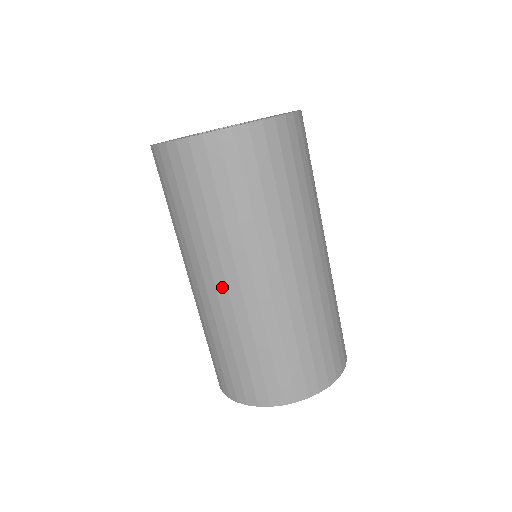
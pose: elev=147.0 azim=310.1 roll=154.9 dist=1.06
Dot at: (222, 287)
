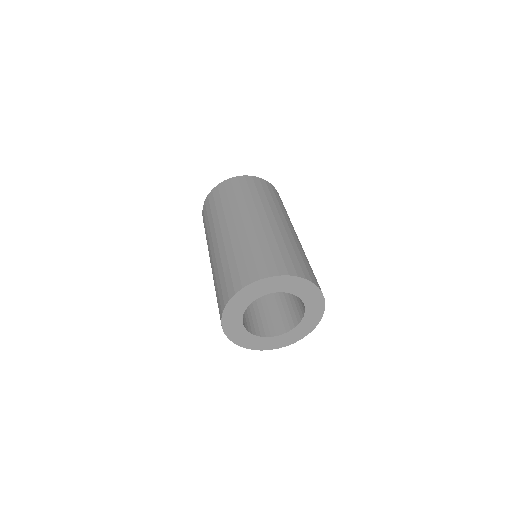
Dot at: (215, 243)
